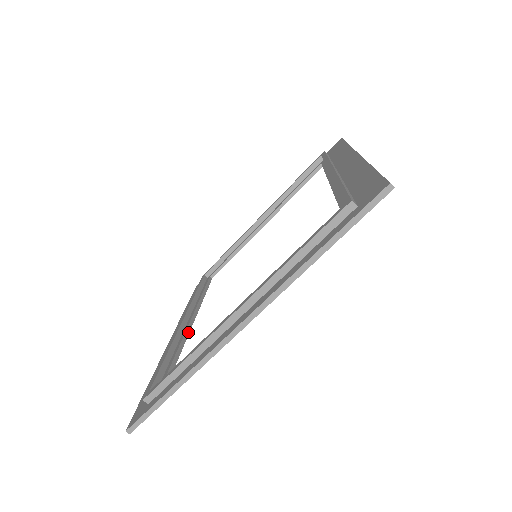
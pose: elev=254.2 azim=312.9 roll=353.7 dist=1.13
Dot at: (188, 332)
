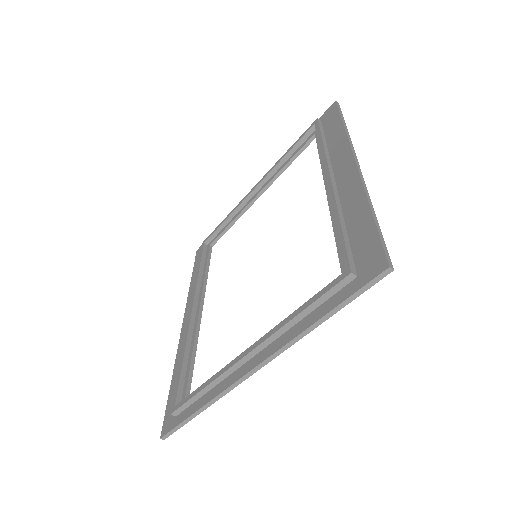
Dot at: (199, 326)
